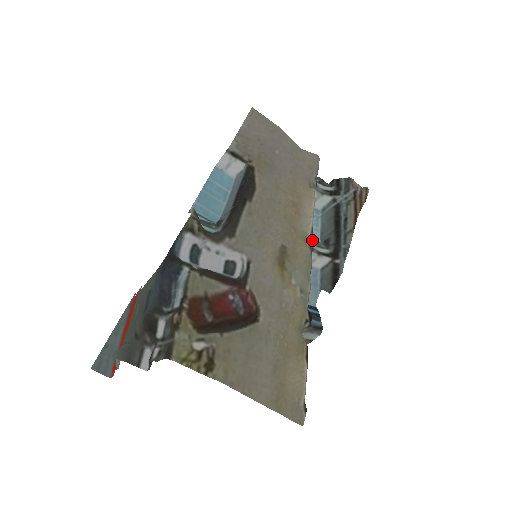
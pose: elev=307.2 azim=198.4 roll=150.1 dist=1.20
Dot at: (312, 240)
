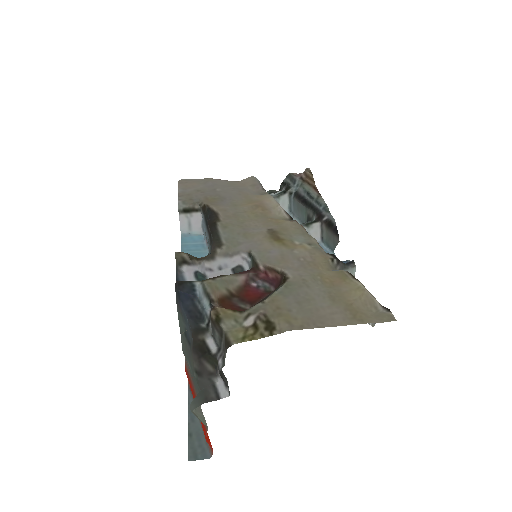
Dot at: occluded
